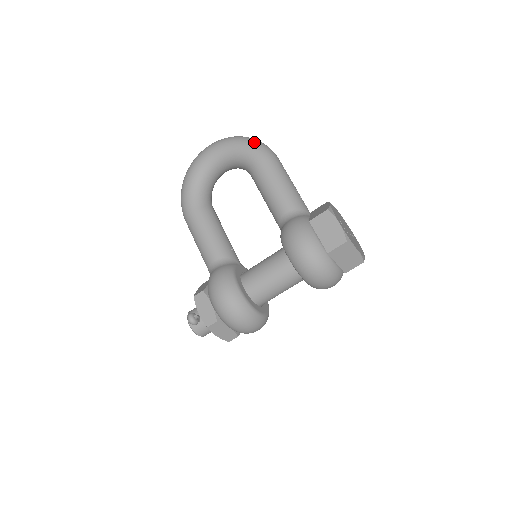
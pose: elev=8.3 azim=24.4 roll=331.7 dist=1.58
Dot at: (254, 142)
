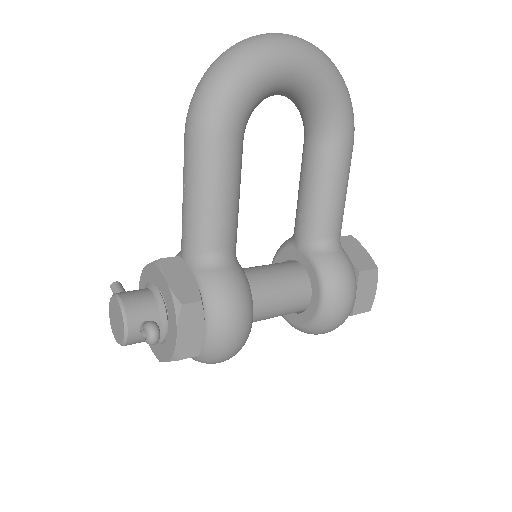
Dot at: occluded
